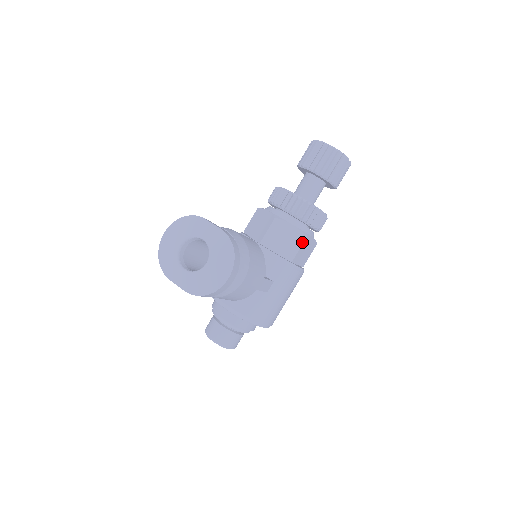
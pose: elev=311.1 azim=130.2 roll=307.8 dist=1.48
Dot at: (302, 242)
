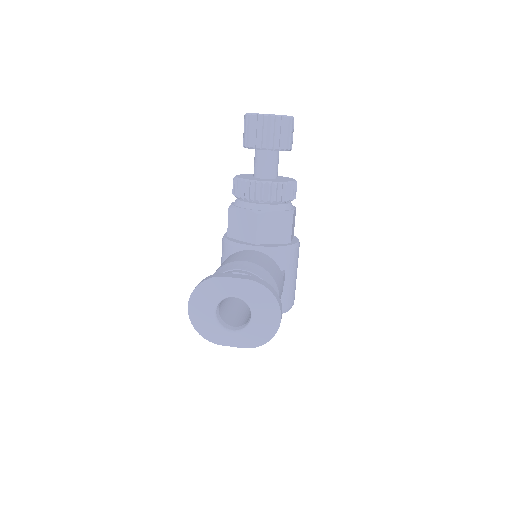
Dot at: (291, 221)
